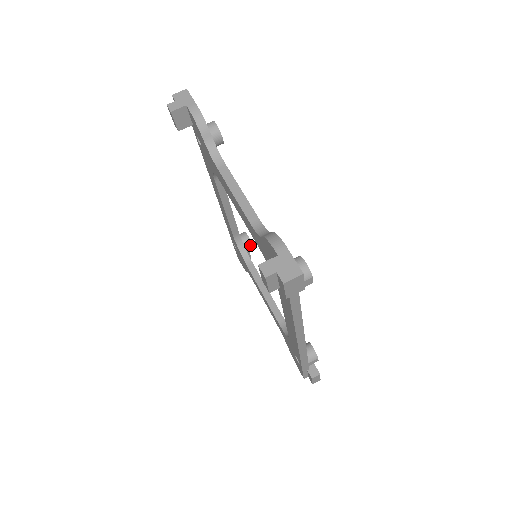
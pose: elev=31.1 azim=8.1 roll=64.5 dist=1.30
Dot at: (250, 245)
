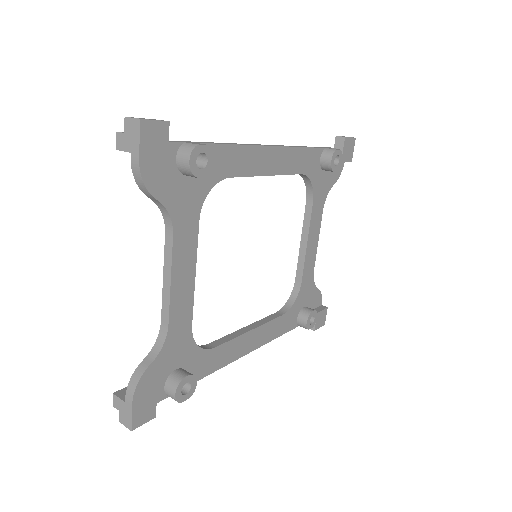
Dot at: (331, 171)
